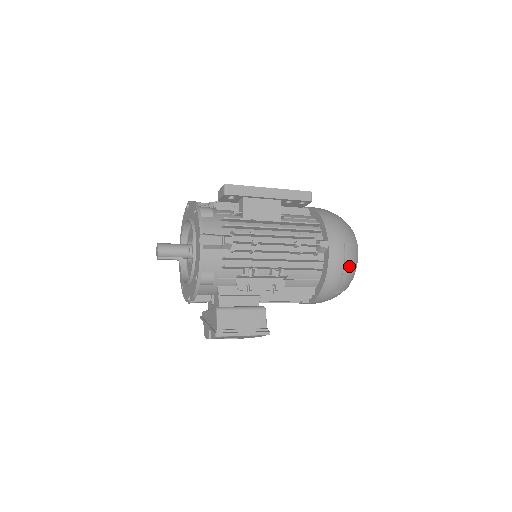
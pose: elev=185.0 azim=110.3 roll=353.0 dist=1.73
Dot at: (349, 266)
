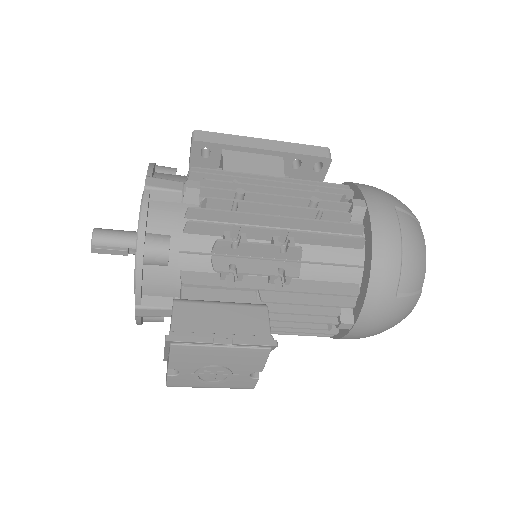
Dot at: (411, 242)
